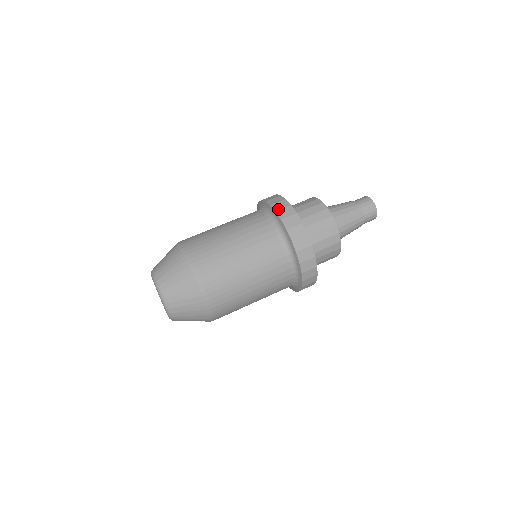
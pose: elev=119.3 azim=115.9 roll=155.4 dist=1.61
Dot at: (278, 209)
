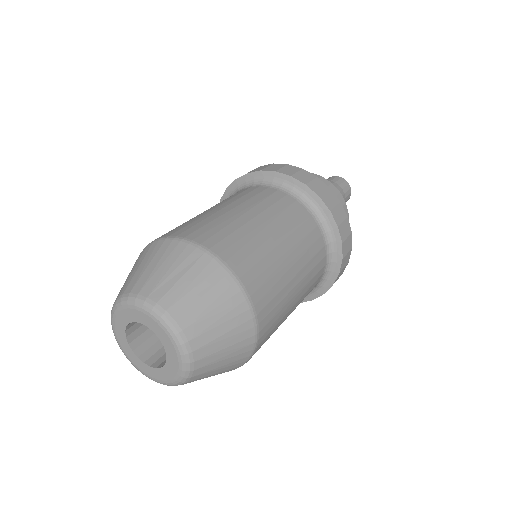
Dot at: (248, 172)
